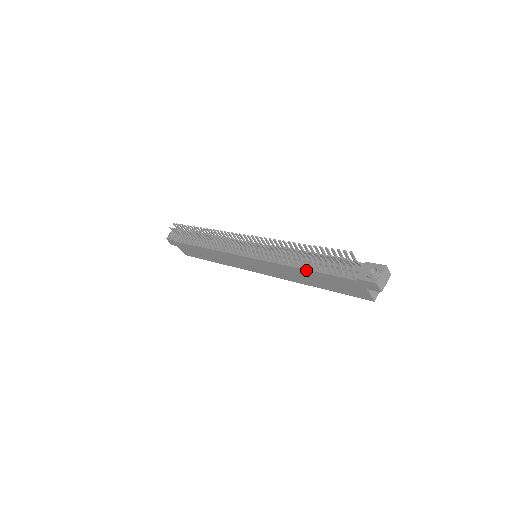
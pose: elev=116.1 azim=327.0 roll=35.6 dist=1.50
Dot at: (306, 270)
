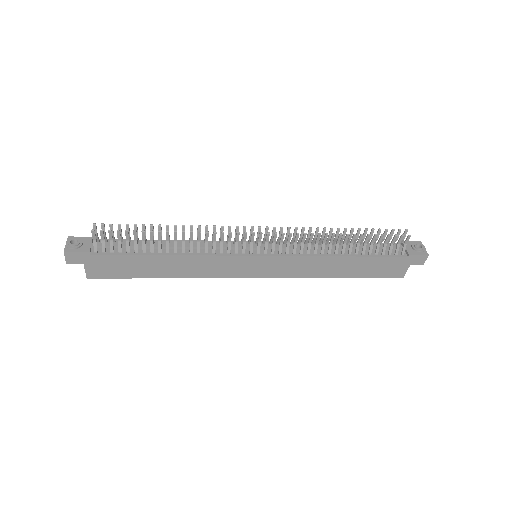
Dot at: (349, 257)
